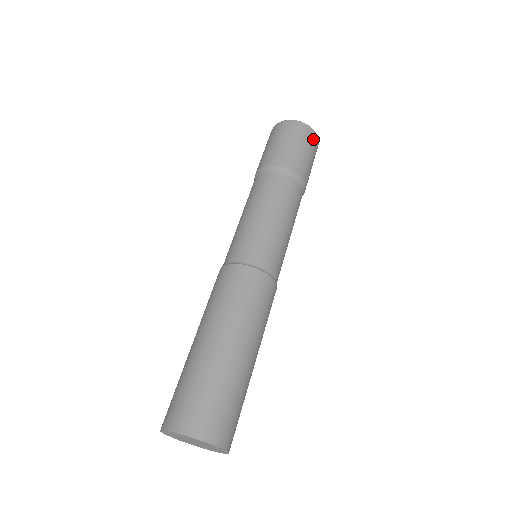
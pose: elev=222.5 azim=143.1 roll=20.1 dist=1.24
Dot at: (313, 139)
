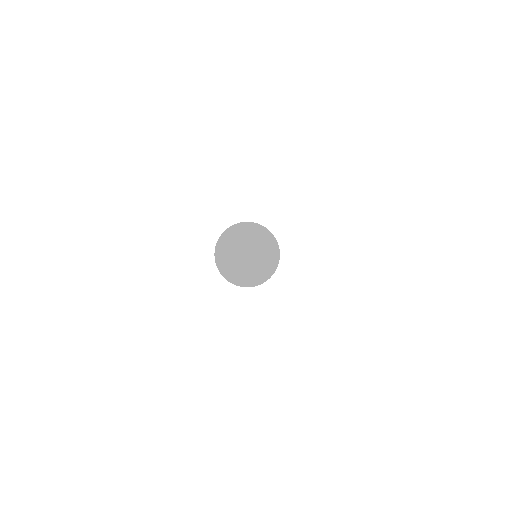
Dot at: occluded
